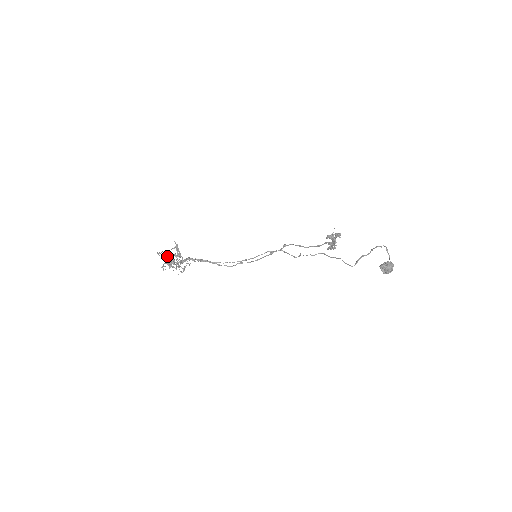
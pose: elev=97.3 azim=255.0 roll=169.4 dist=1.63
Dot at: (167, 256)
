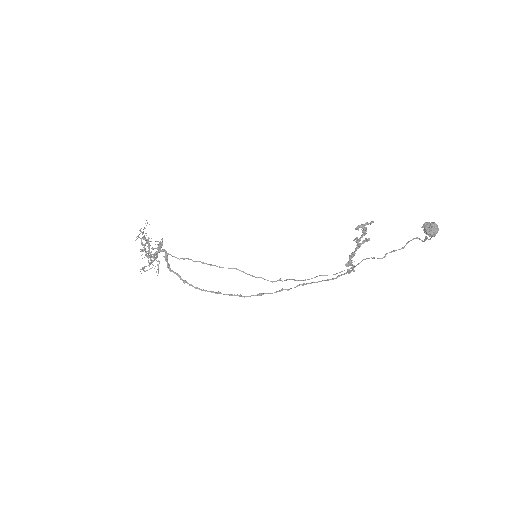
Dot at: occluded
